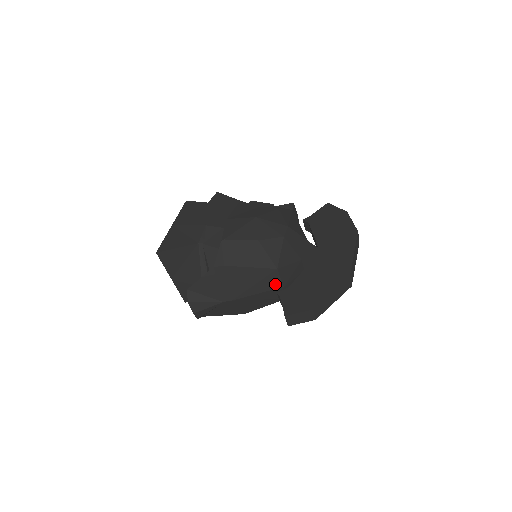
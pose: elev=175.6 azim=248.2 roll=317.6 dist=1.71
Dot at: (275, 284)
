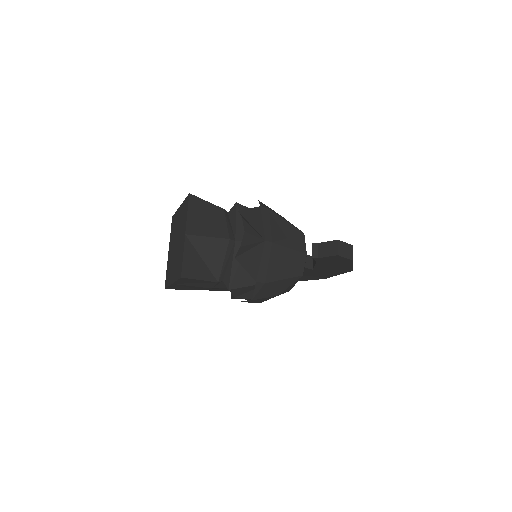
Dot at: (302, 247)
